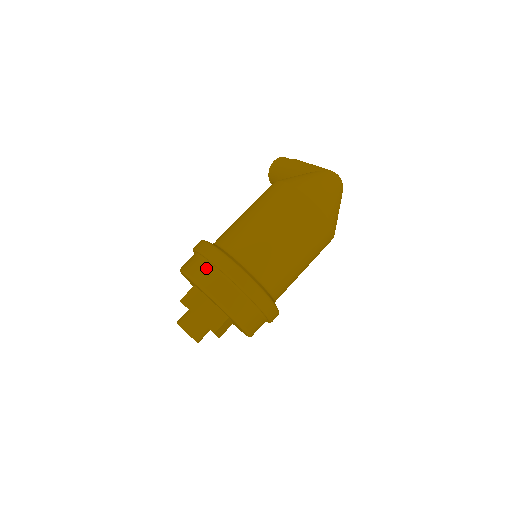
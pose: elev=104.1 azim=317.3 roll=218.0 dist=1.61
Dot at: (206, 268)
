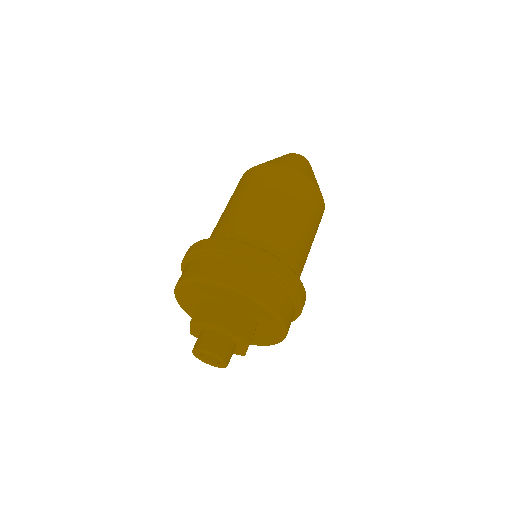
Dot at: (183, 271)
